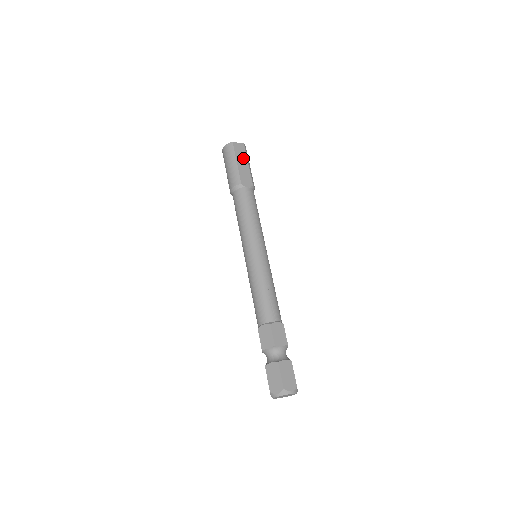
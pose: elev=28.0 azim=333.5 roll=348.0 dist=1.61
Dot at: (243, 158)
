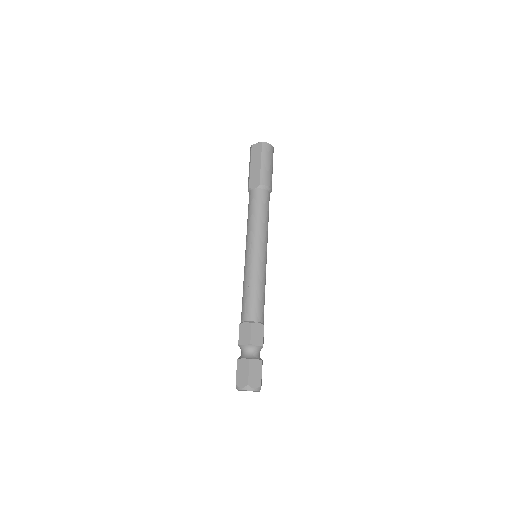
Dot at: (257, 158)
